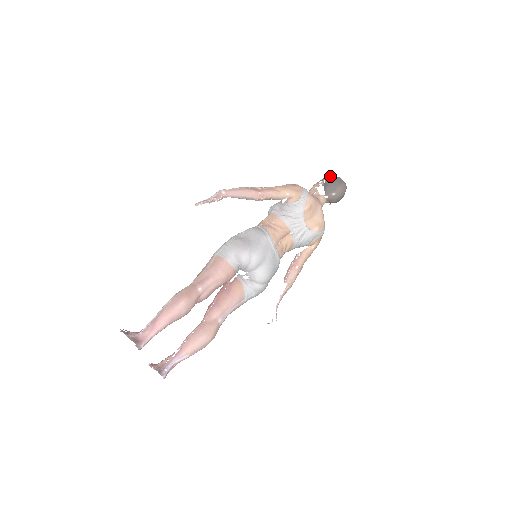
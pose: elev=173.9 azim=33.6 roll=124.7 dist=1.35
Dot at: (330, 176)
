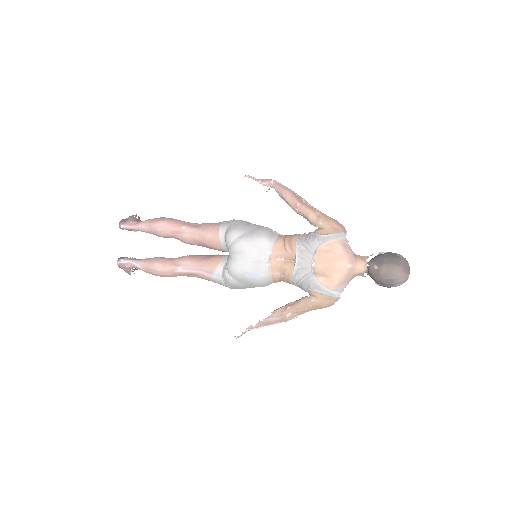
Dot at: occluded
